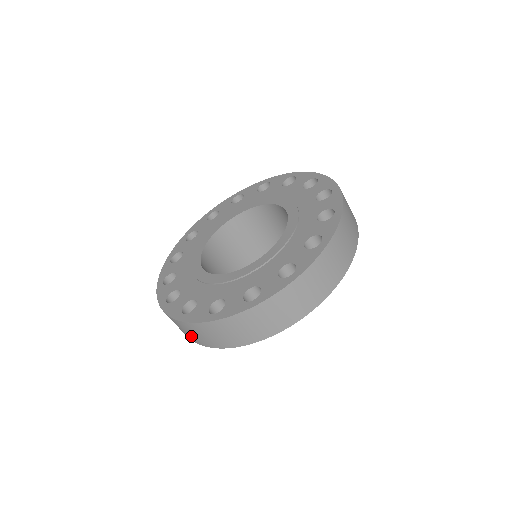
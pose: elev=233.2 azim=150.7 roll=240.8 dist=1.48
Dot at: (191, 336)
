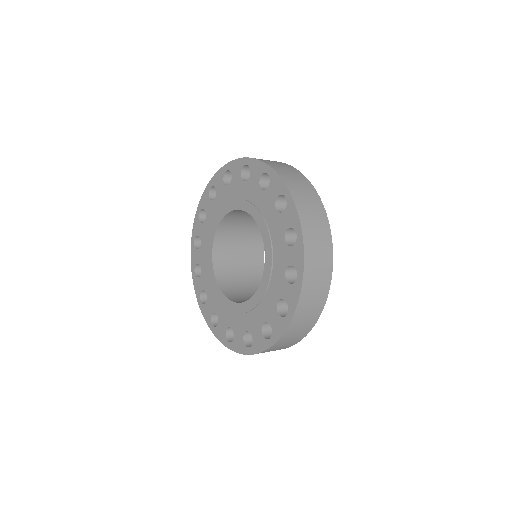
Dot at: occluded
